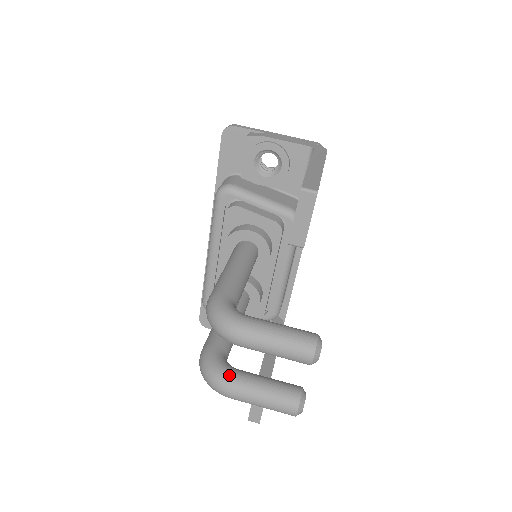
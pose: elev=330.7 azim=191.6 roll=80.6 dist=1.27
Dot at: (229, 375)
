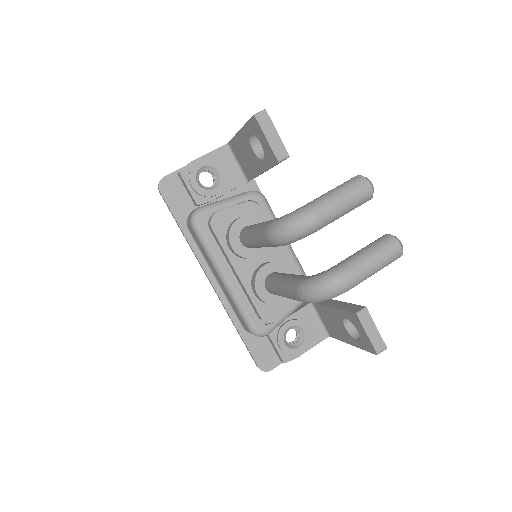
Dot at: (334, 268)
